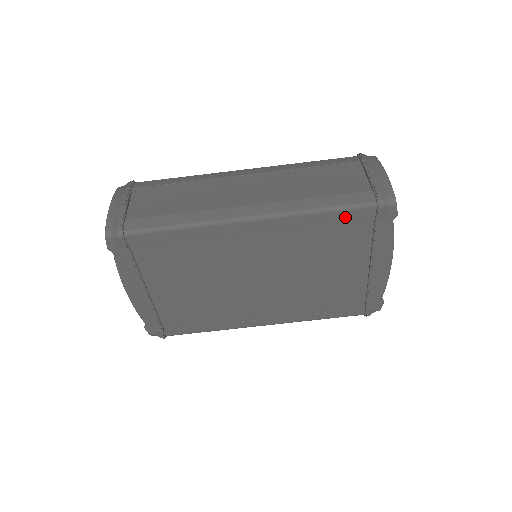
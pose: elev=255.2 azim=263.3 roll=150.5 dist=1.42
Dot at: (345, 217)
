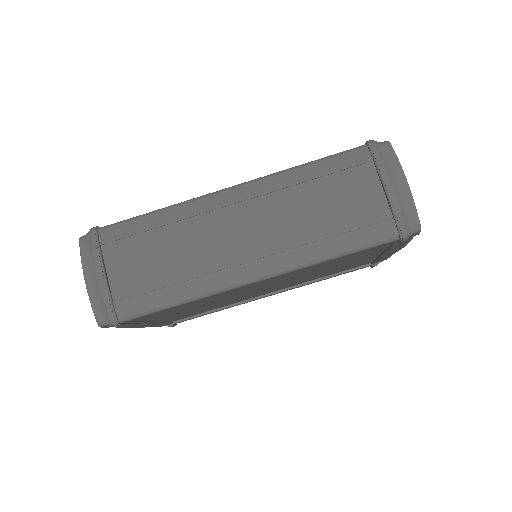
Dot at: occluded
